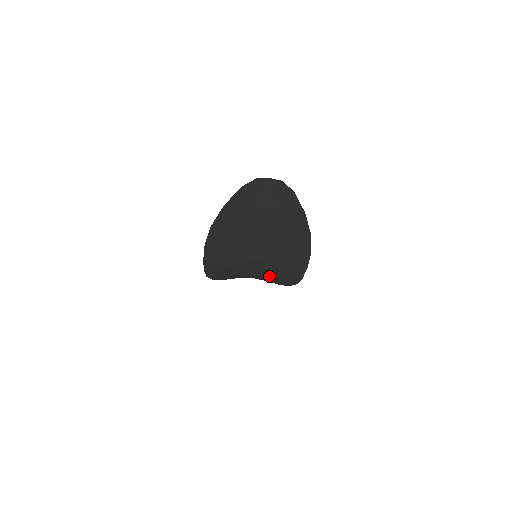
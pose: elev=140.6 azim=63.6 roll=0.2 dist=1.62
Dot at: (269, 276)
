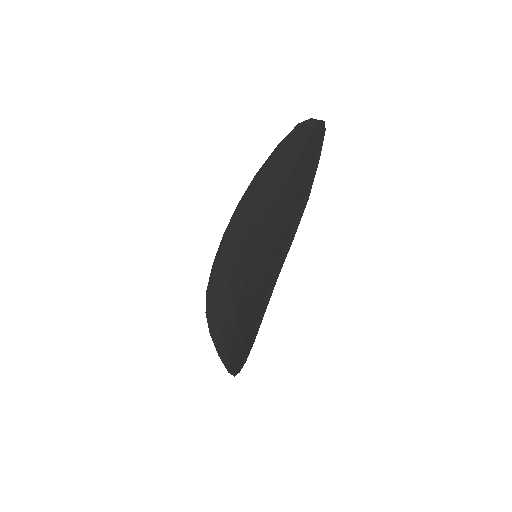
Dot at: (244, 324)
